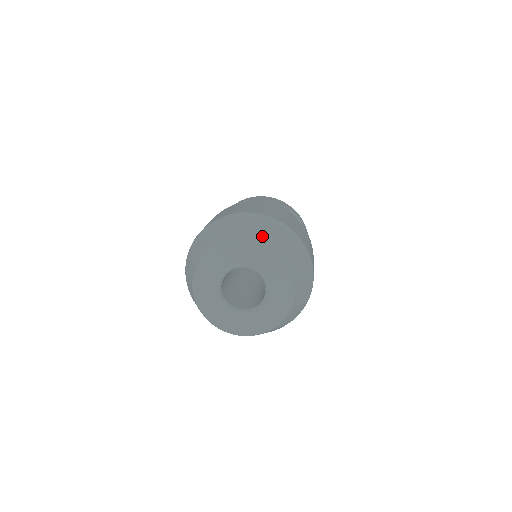
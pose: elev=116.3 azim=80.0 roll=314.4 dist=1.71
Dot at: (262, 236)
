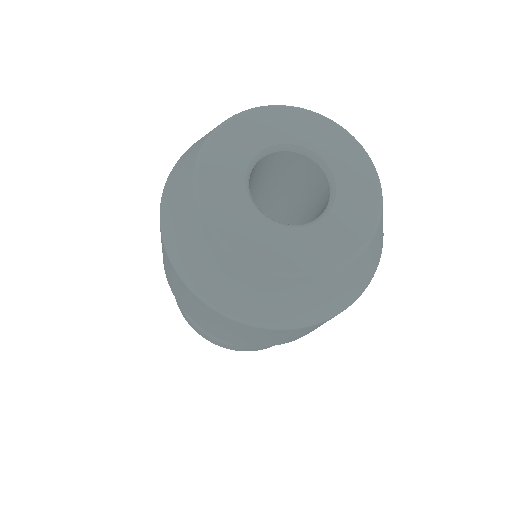
Dot at: occluded
